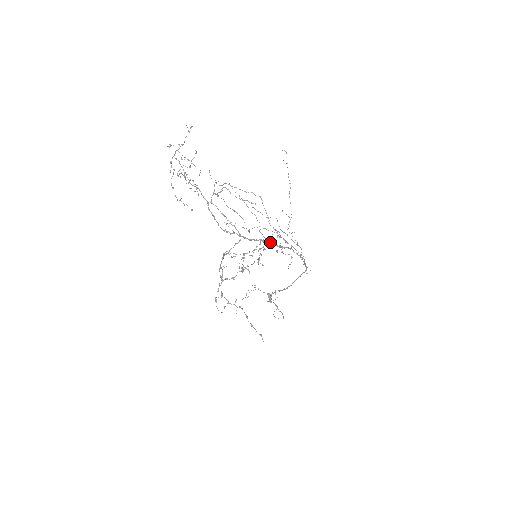
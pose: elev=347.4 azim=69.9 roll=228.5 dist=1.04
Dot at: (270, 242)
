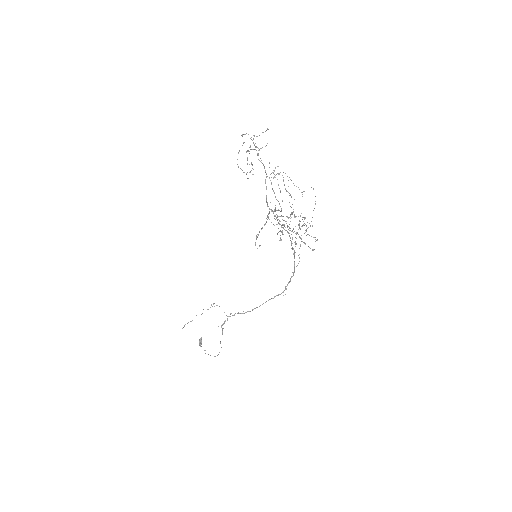
Dot at: (289, 235)
